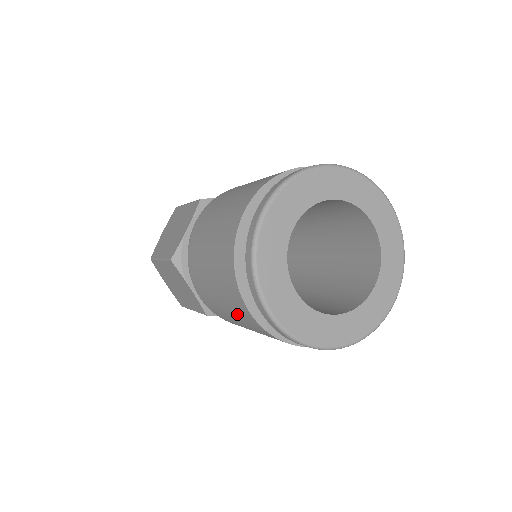
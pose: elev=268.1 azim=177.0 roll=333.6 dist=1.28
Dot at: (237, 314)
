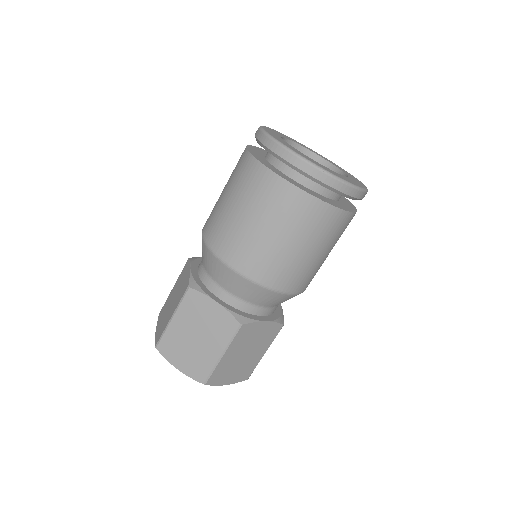
Dot at: (277, 212)
